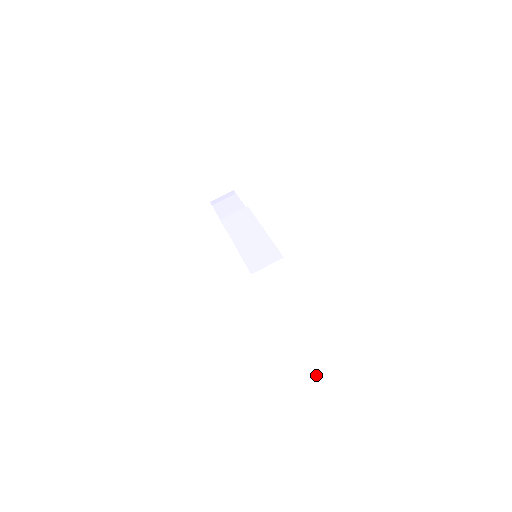
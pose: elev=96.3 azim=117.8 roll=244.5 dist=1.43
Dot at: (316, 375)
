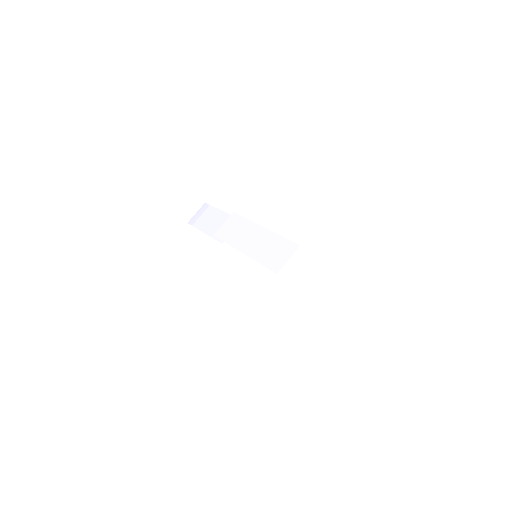
Dot at: (357, 341)
